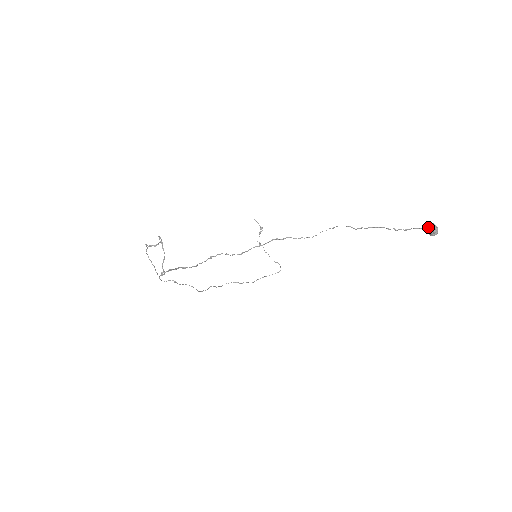
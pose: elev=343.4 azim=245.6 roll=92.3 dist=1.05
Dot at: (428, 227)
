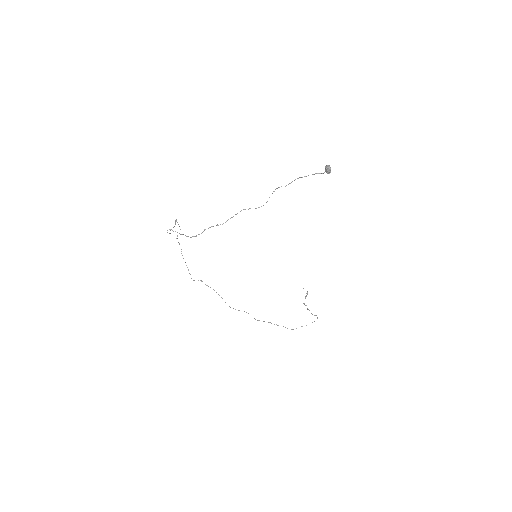
Dot at: (325, 168)
